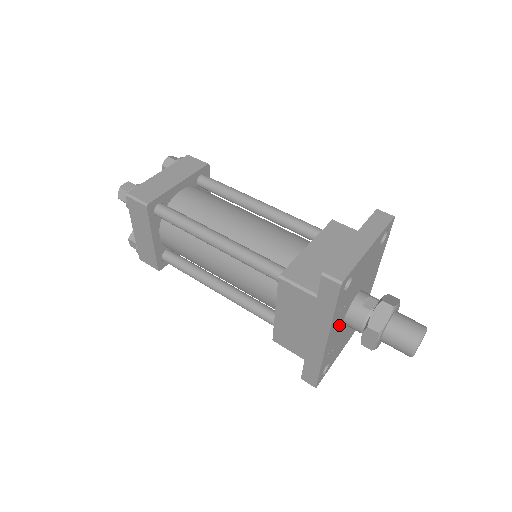
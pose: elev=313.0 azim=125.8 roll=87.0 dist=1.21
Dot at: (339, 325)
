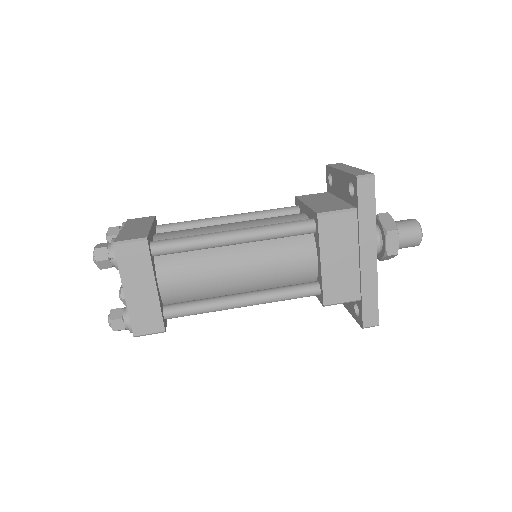
Dot at: occluded
